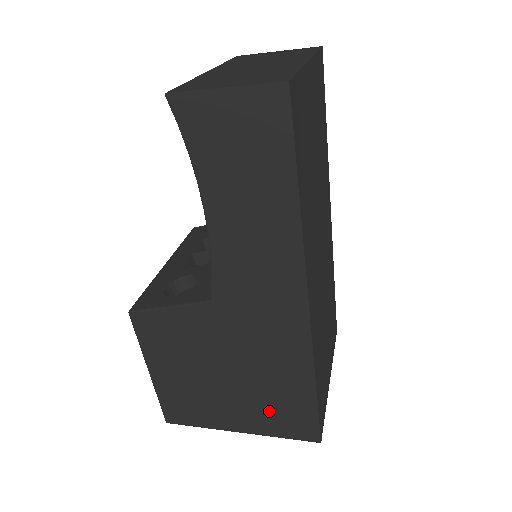
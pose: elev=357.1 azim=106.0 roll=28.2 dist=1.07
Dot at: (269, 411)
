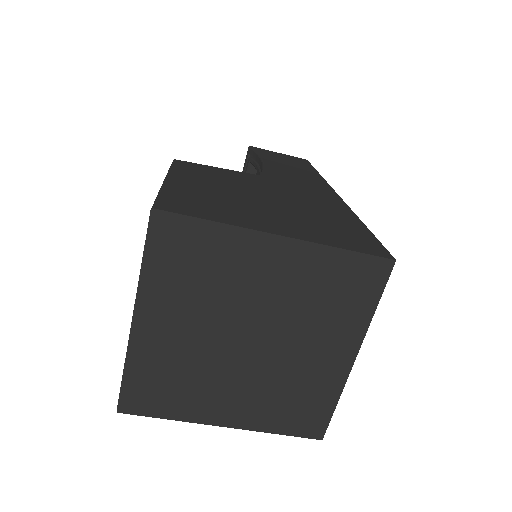
Dot at: (319, 227)
